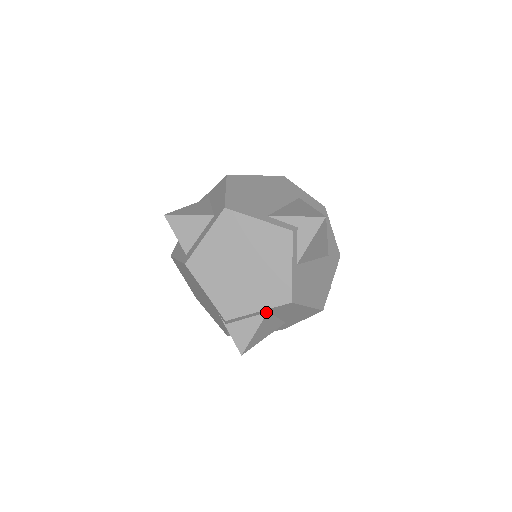
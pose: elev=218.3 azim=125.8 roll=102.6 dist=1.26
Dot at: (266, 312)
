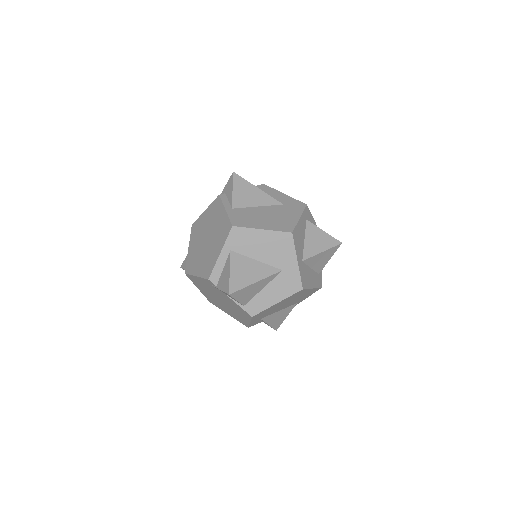
Dot at: (230, 252)
